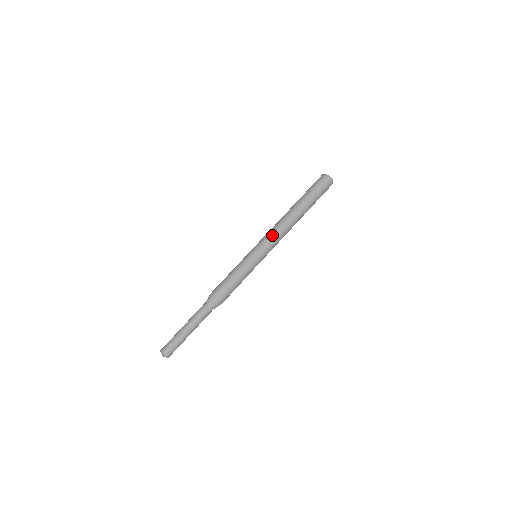
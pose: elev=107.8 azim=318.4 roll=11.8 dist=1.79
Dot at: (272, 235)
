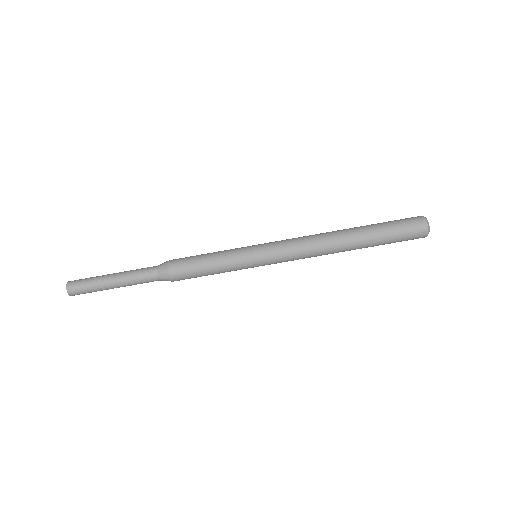
Dot at: (292, 241)
